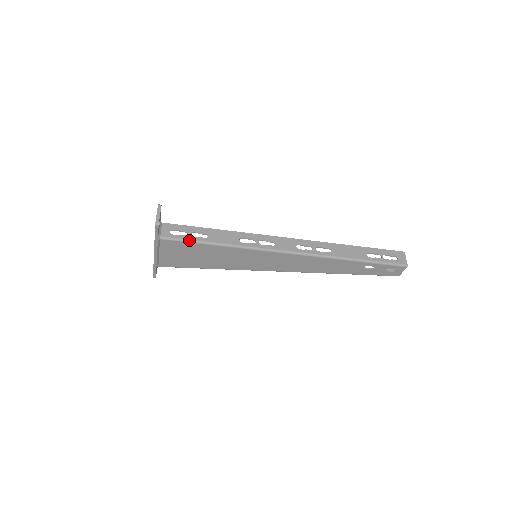
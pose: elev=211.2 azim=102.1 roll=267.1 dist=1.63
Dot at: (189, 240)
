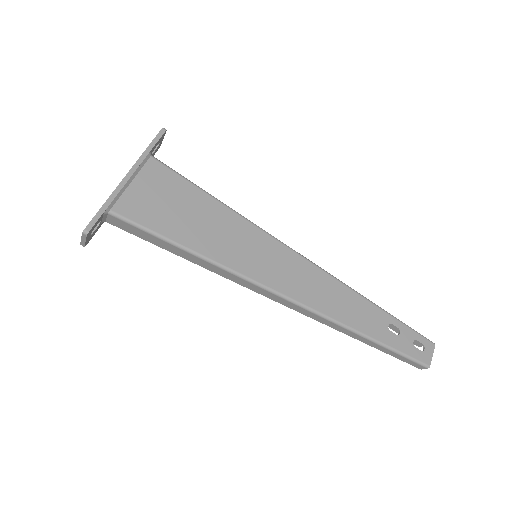
Dot at: (186, 178)
